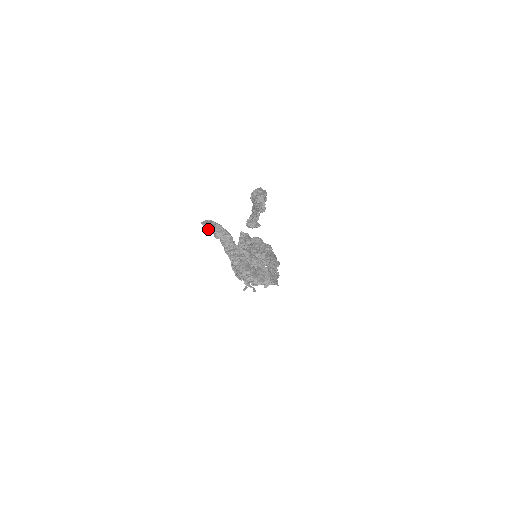
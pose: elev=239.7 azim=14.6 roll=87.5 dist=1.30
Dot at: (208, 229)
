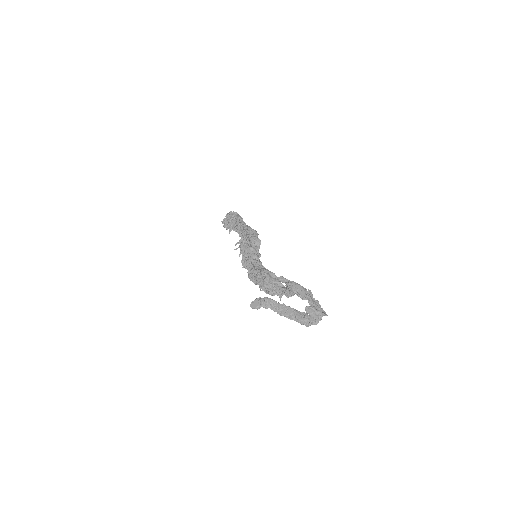
Dot at: (257, 307)
